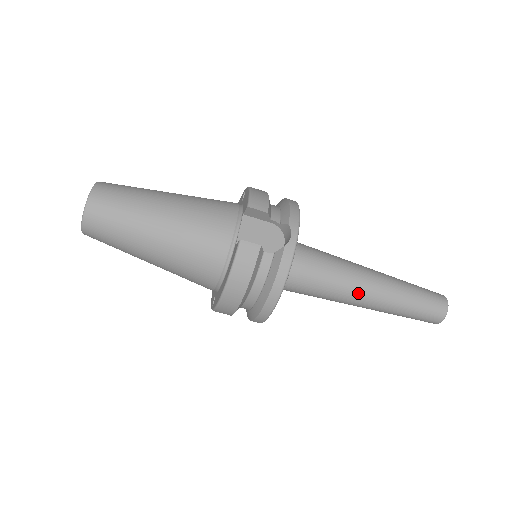
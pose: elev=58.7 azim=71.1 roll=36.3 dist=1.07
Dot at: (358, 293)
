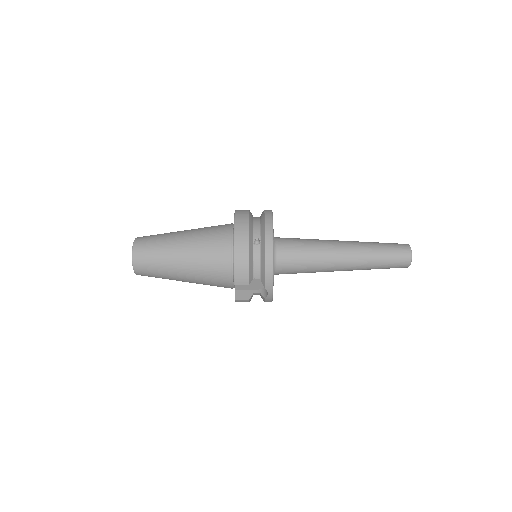
Dot at: (333, 240)
